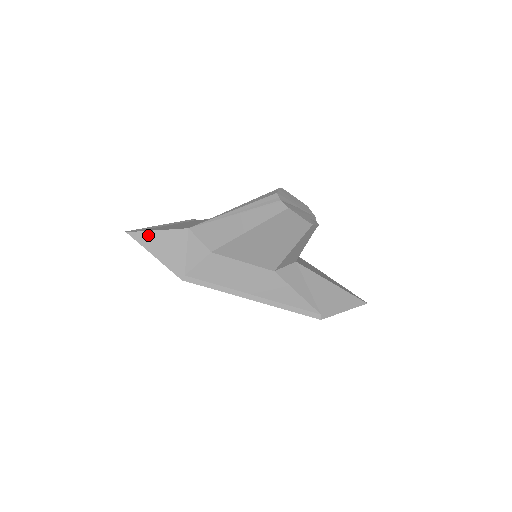
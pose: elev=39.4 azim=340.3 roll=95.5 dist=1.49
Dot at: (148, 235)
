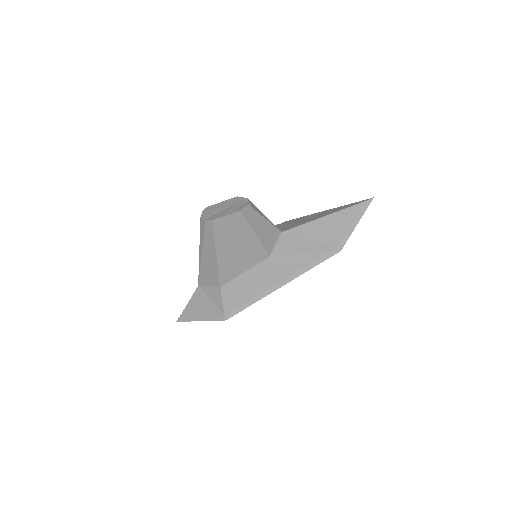
Dot at: (187, 312)
